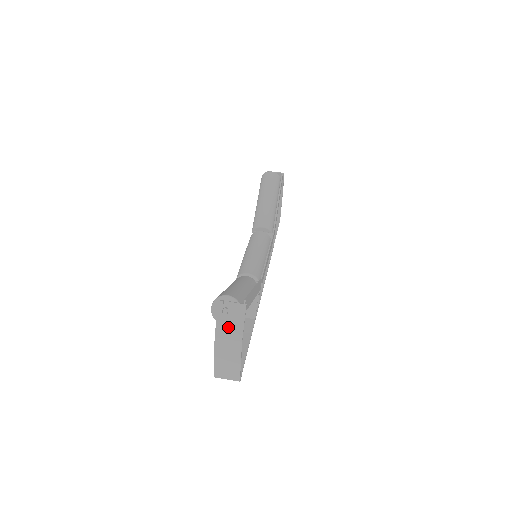
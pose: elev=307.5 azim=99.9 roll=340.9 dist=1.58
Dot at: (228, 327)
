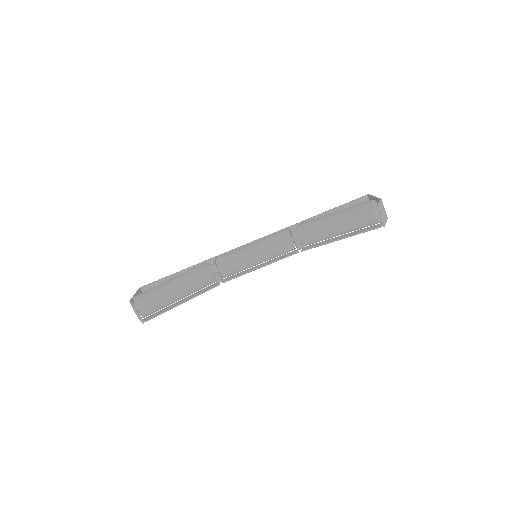
Dot at: occluded
